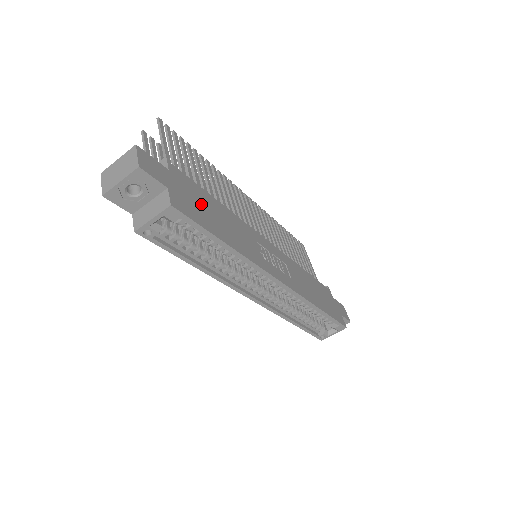
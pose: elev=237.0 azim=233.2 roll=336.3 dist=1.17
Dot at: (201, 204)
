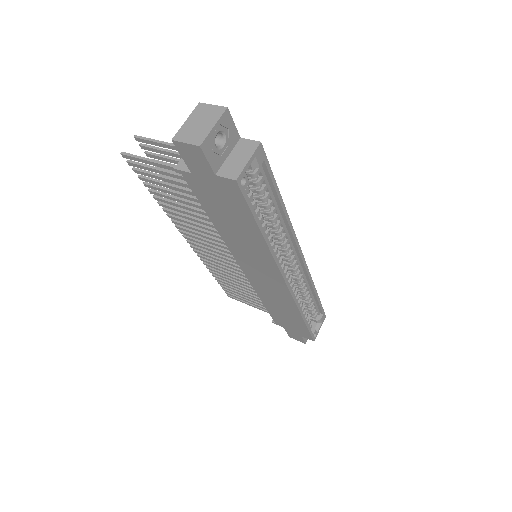
Dot at: occluded
